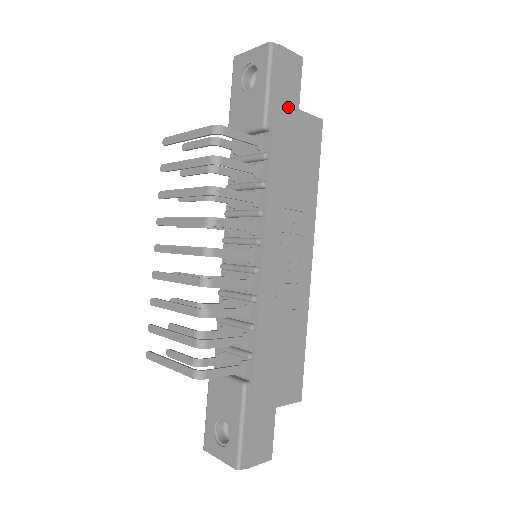
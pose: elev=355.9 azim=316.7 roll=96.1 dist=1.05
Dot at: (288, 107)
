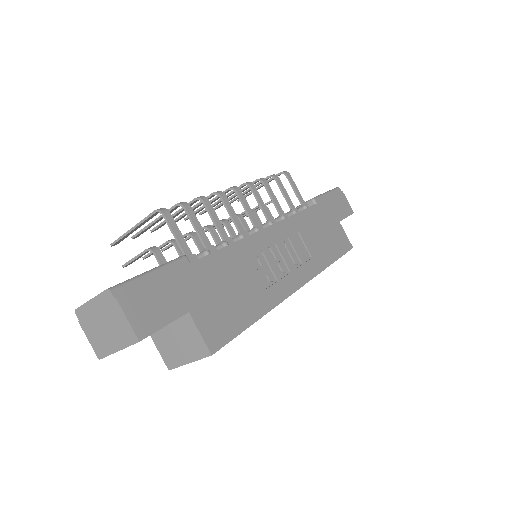
Dot at: (333, 212)
